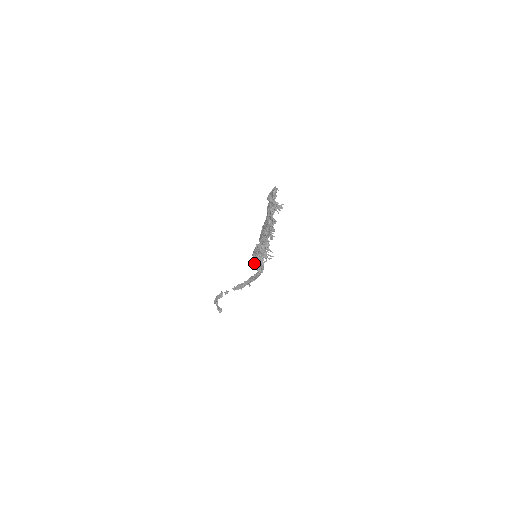
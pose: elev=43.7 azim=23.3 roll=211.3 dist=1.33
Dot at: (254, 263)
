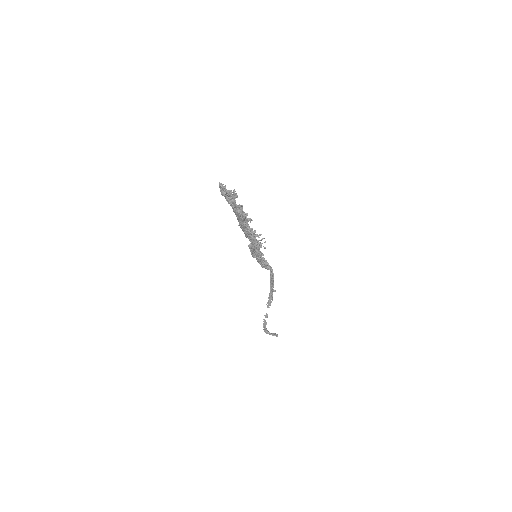
Dot at: occluded
